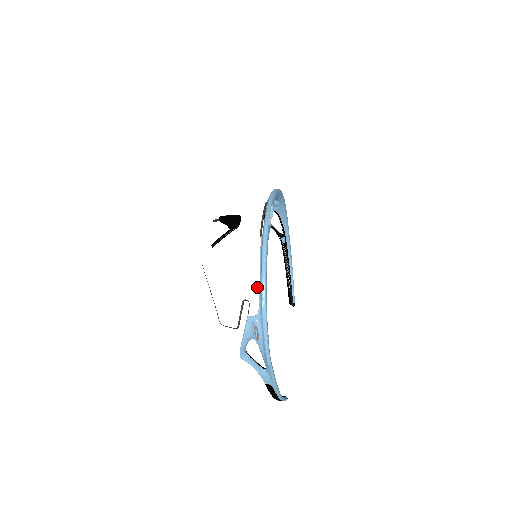
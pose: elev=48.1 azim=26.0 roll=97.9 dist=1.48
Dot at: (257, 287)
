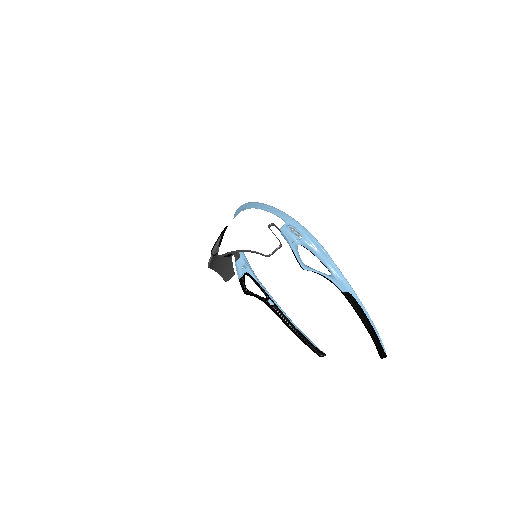
Dot at: (269, 214)
